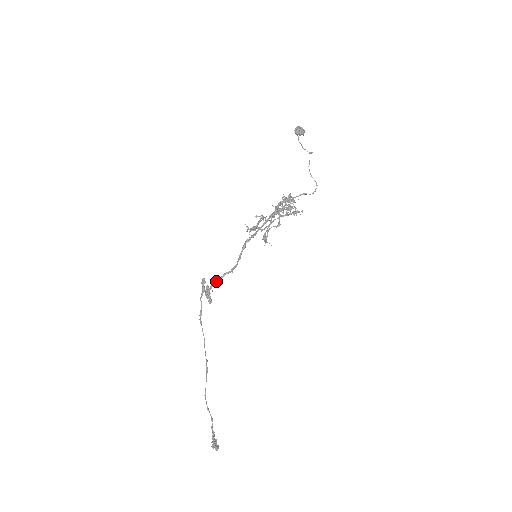
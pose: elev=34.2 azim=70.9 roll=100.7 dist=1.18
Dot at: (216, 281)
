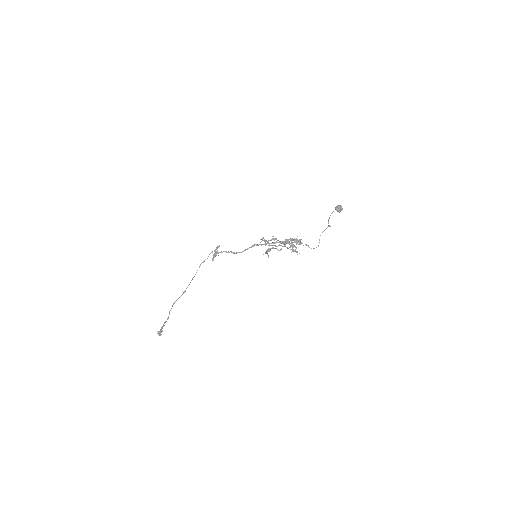
Dot at: occluded
